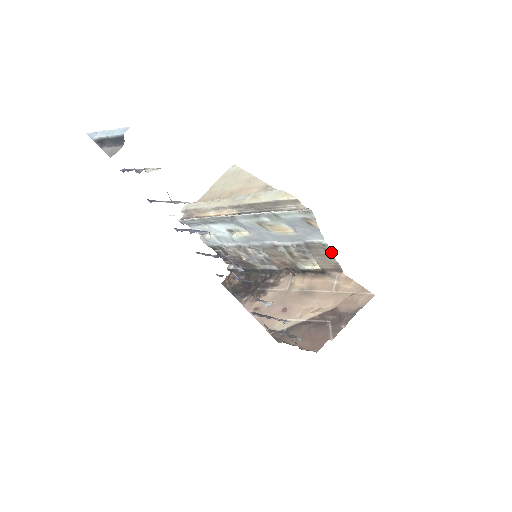
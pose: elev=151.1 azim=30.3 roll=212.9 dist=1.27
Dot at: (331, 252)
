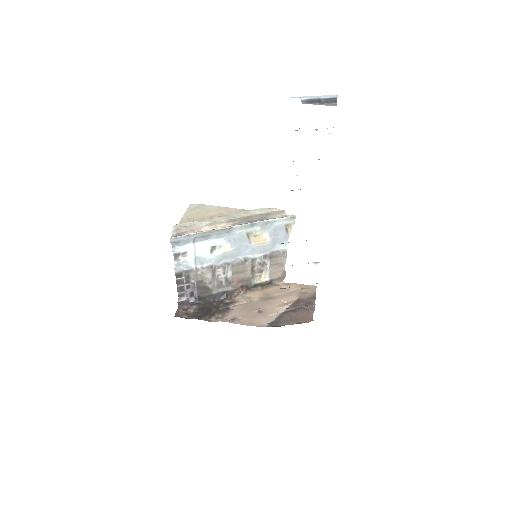
Dot at: (285, 259)
